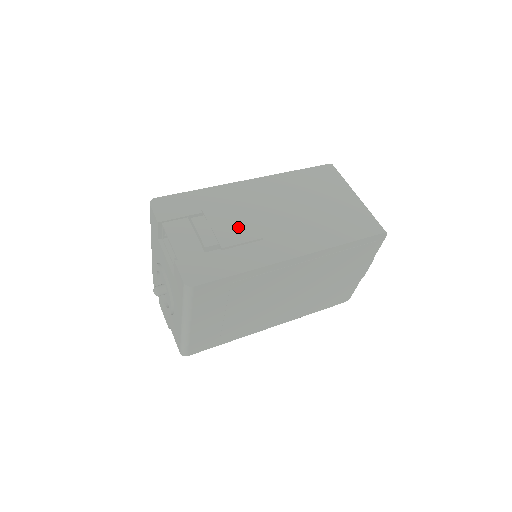
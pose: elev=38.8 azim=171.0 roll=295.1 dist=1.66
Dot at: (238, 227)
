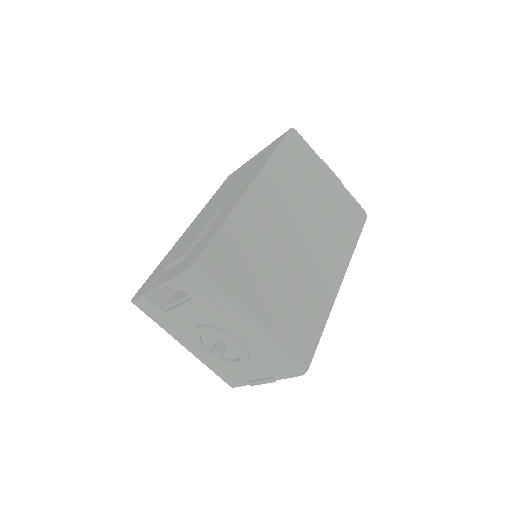
Dot at: (198, 230)
